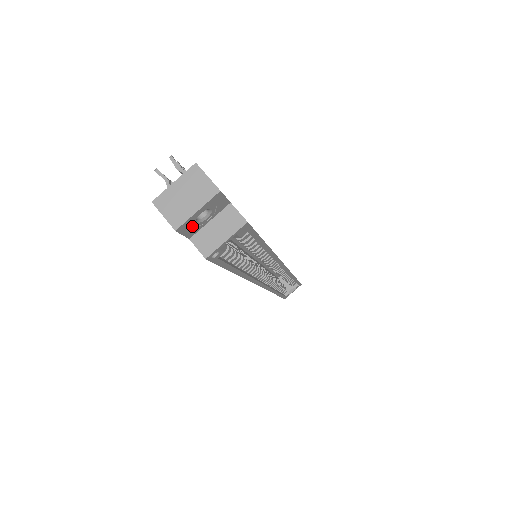
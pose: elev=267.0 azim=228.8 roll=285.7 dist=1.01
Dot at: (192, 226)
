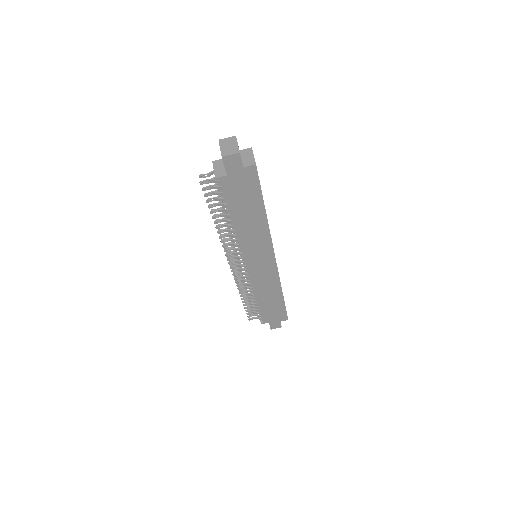
Dot at: occluded
